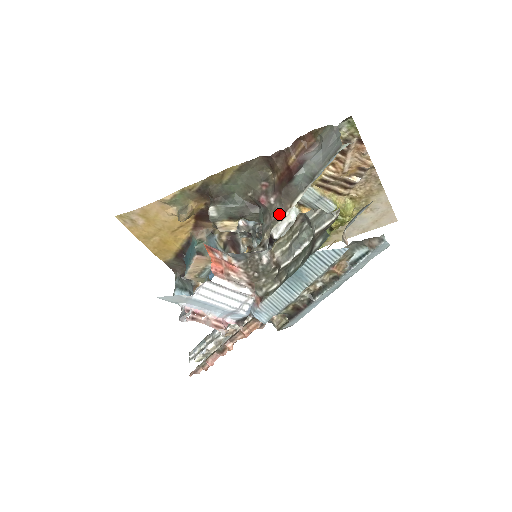
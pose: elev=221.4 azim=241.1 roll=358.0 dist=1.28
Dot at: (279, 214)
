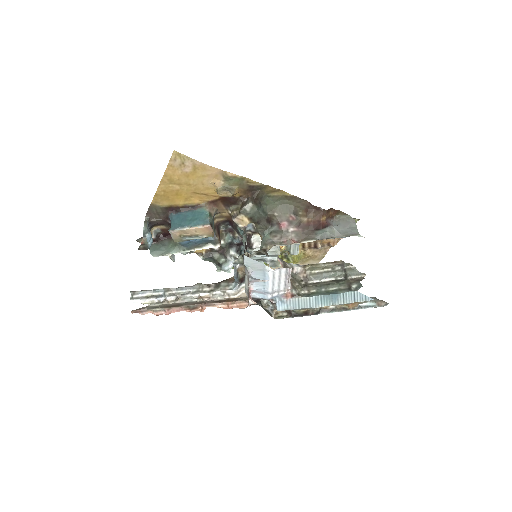
Dot at: (289, 241)
